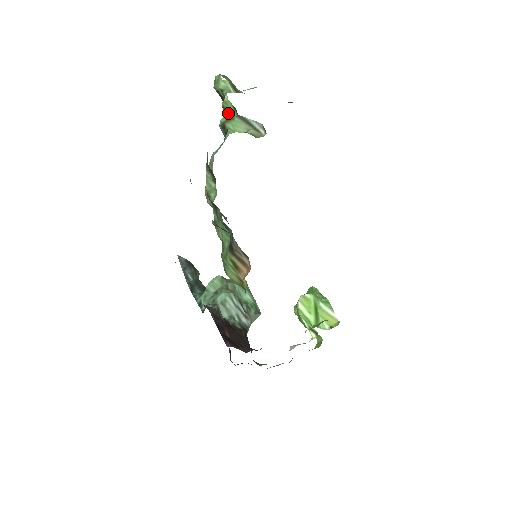
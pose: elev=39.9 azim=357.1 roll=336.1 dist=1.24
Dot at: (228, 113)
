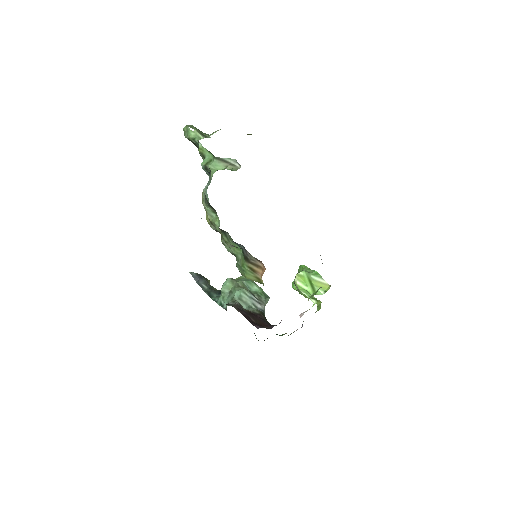
Dot at: (206, 157)
